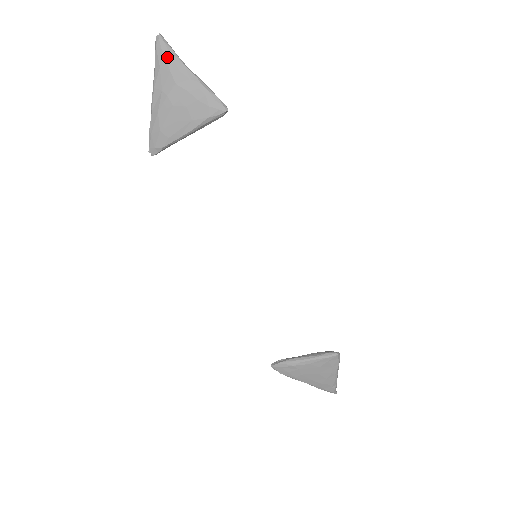
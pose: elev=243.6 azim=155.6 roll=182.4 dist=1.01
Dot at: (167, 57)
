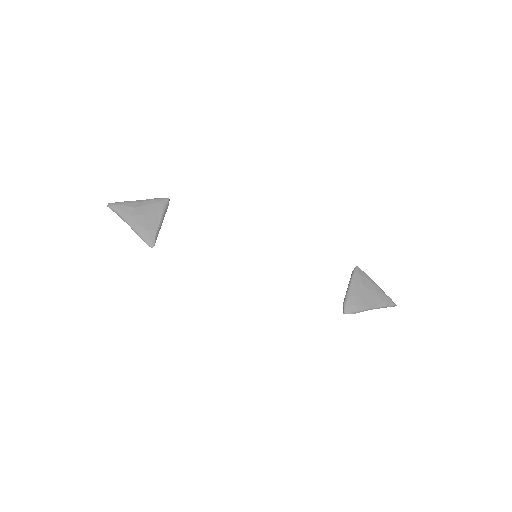
Dot at: (121, 204)
